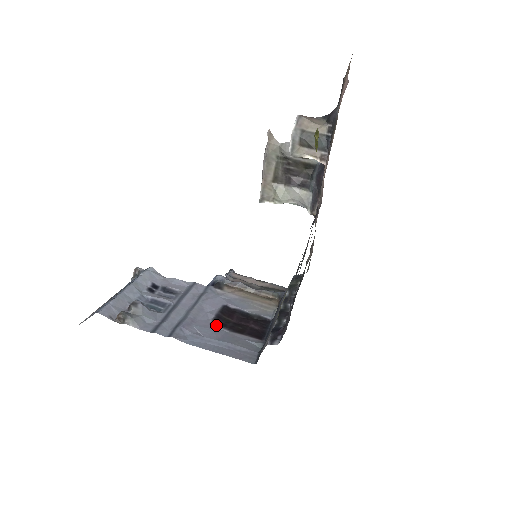
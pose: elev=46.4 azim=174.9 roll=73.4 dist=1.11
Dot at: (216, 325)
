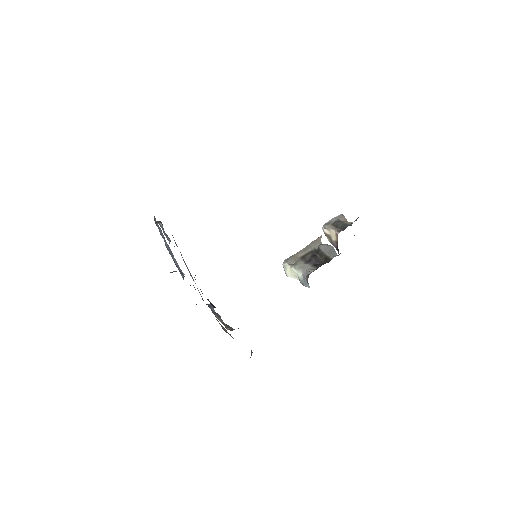
Dot at: occluded
